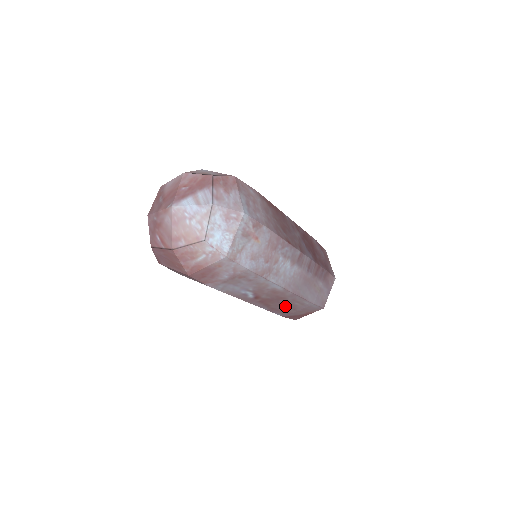
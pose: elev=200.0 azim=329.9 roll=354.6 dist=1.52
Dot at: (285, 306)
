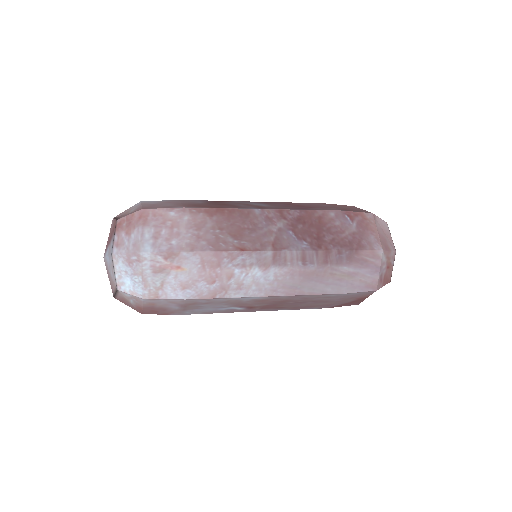
Dot at: (307, 303)
